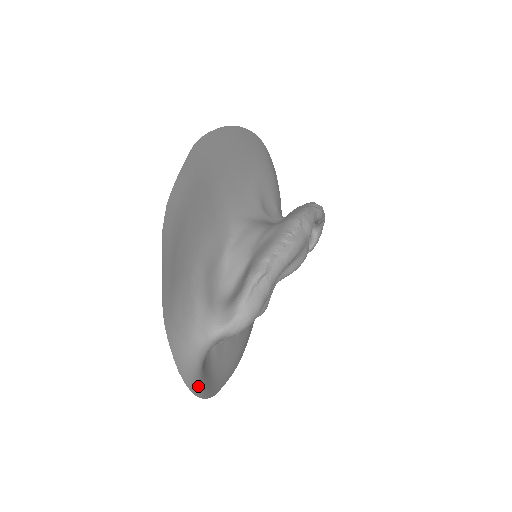
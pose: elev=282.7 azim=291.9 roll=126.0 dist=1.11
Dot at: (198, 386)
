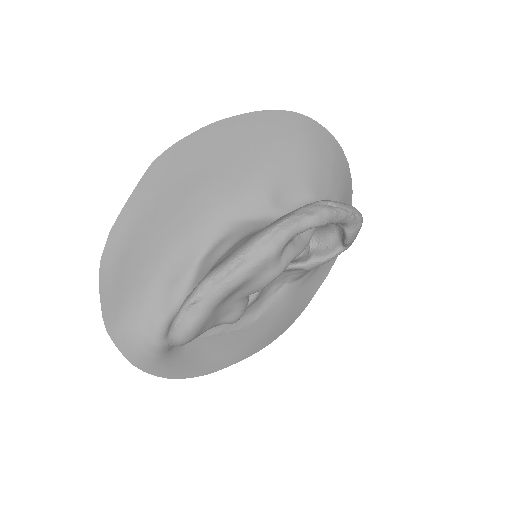
Dot at: (168, 372)
